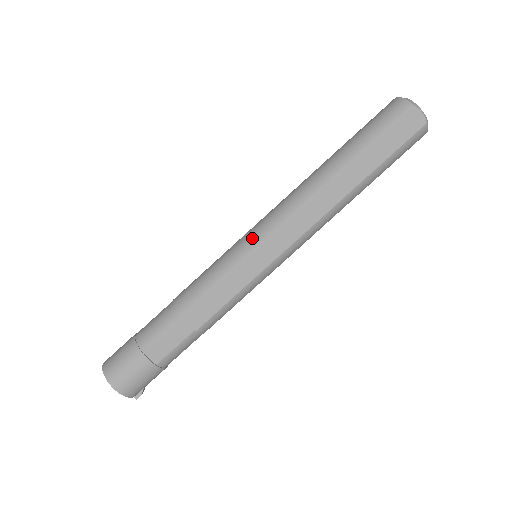
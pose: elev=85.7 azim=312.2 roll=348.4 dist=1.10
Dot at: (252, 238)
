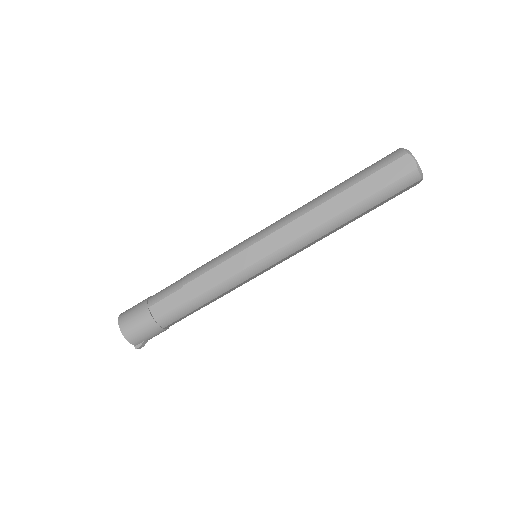
Dot at: (253, 237)
